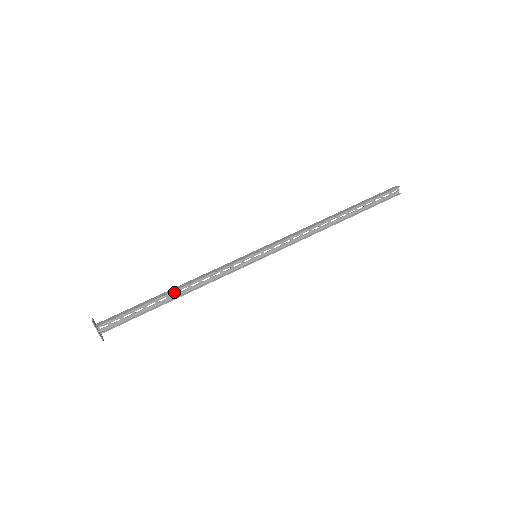
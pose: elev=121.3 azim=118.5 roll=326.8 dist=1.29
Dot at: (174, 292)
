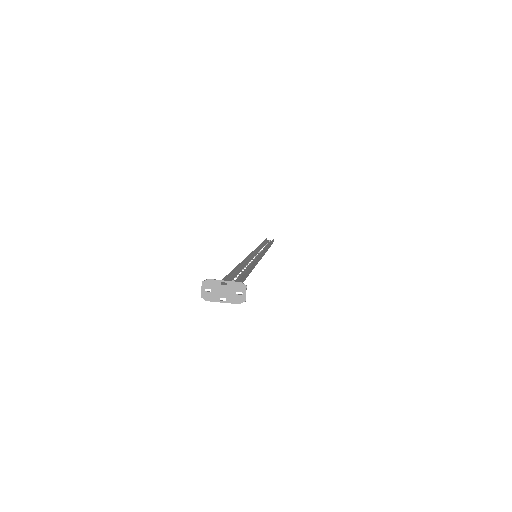
Dot at: (240, 270)
